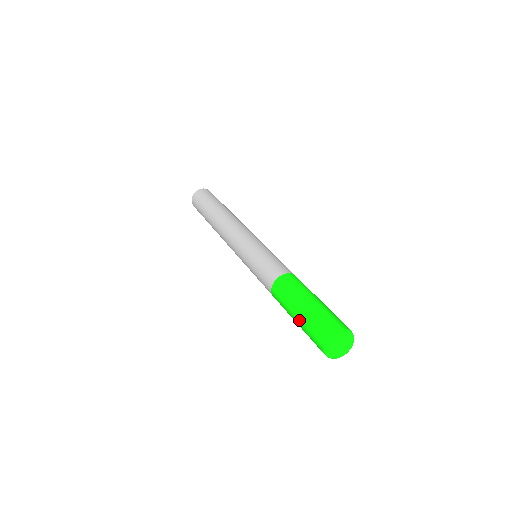
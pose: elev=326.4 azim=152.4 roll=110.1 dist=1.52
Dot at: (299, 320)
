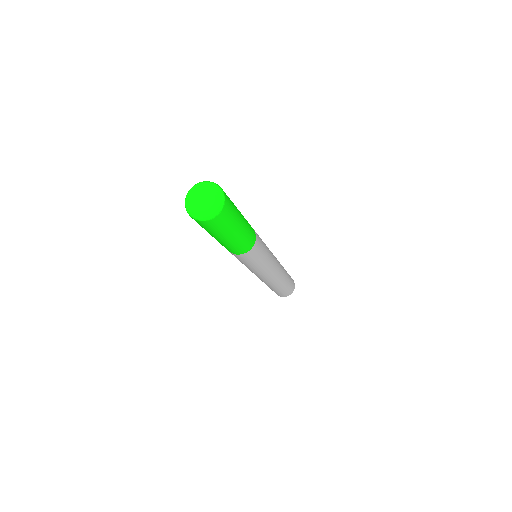
Dot at: occluded
